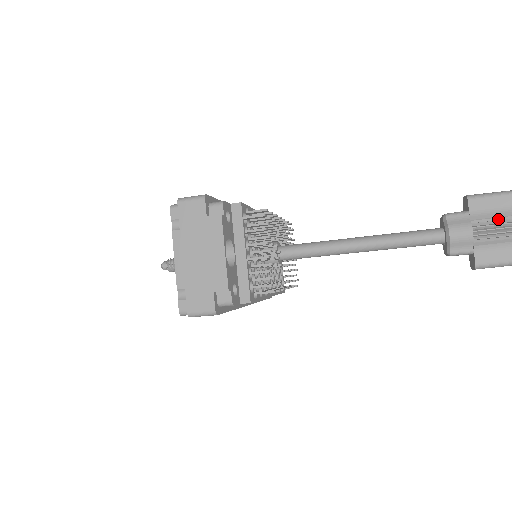
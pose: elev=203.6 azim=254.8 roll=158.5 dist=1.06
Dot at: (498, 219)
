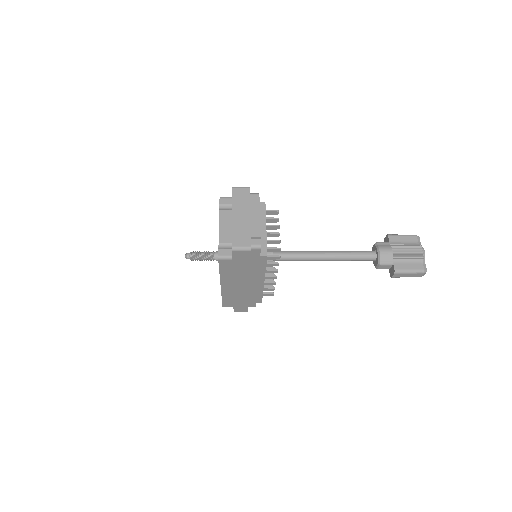
Dot at: (405, 247)
